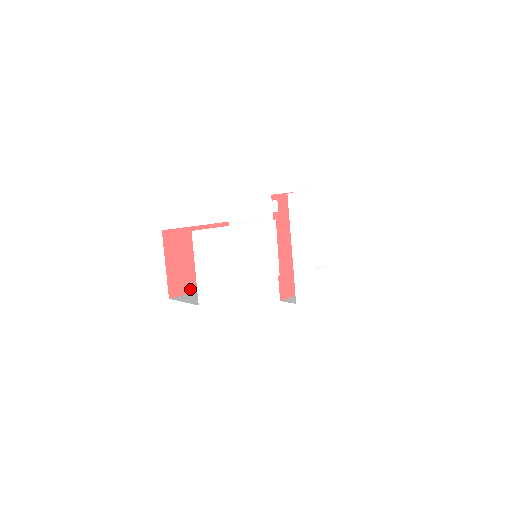
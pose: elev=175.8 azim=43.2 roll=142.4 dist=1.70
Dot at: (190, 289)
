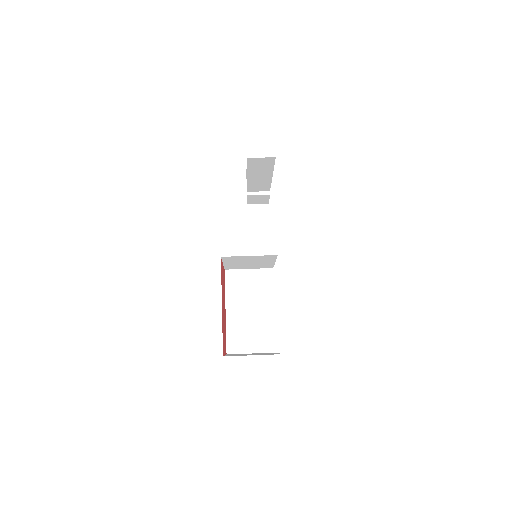
Dot at: (225, 328)
